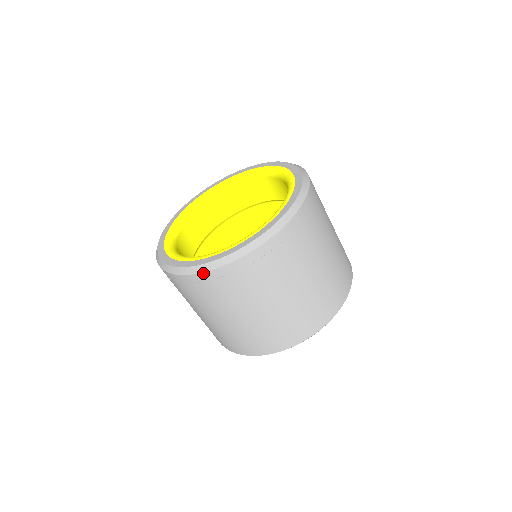
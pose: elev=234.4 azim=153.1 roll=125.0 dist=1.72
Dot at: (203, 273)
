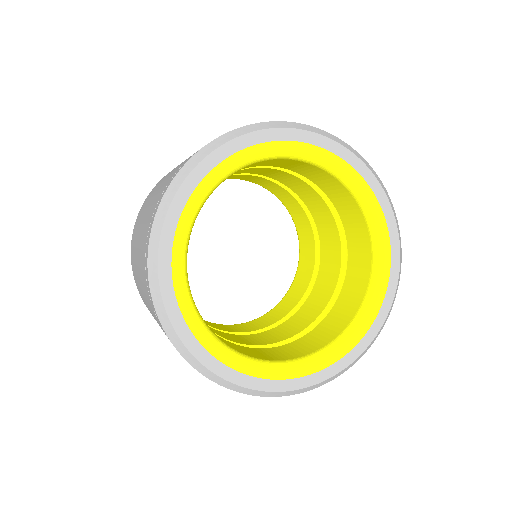
Dot at: (165, 331)
